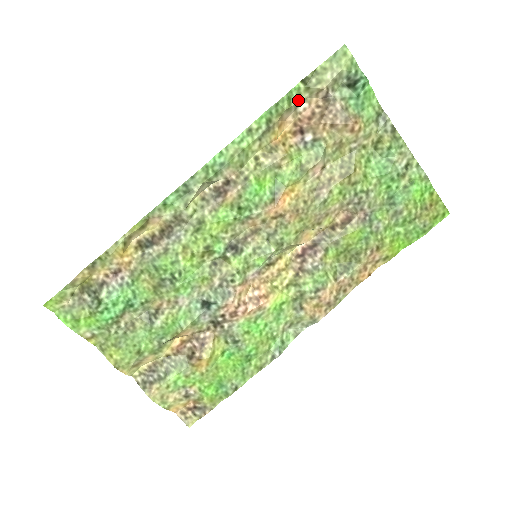
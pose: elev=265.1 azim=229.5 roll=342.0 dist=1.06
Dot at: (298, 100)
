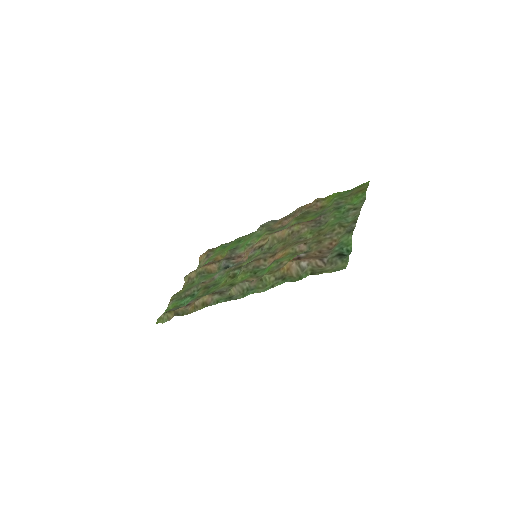
Dot at: (304, 271)
